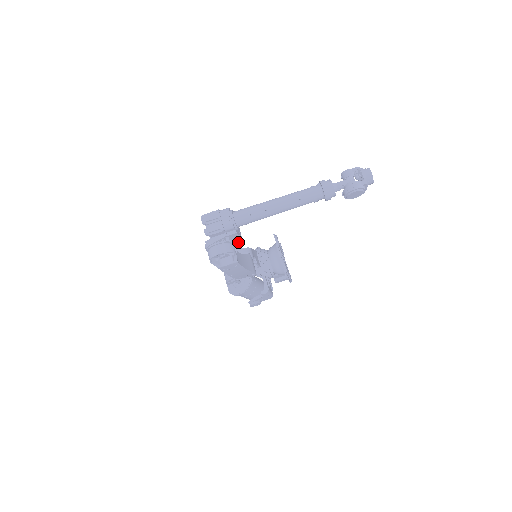
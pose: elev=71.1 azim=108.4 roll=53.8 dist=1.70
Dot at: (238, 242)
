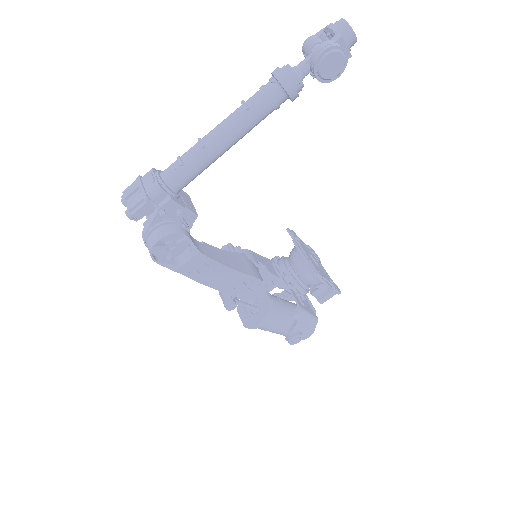
Dot at: (231, 248)
